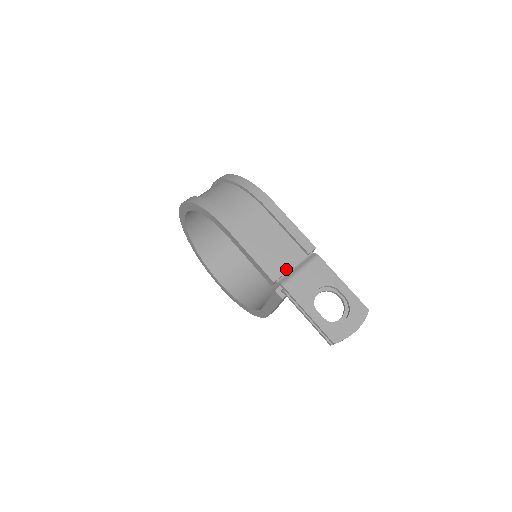
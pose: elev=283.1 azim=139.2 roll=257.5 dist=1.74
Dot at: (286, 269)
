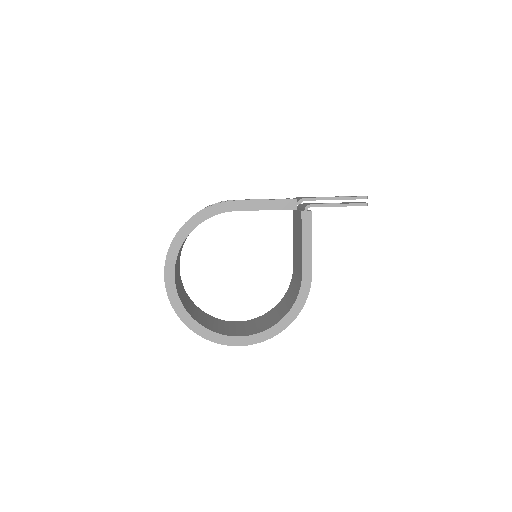
Dot at: occluded
